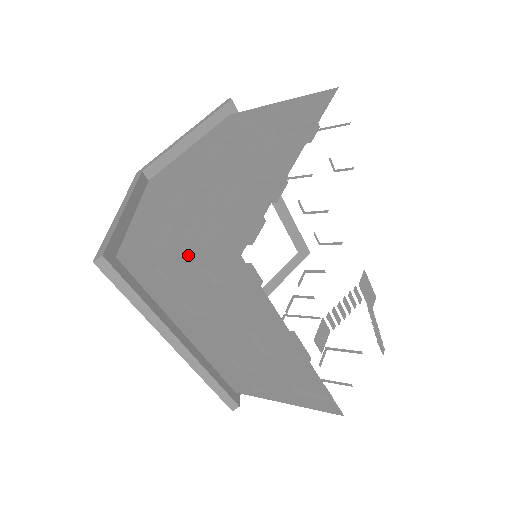
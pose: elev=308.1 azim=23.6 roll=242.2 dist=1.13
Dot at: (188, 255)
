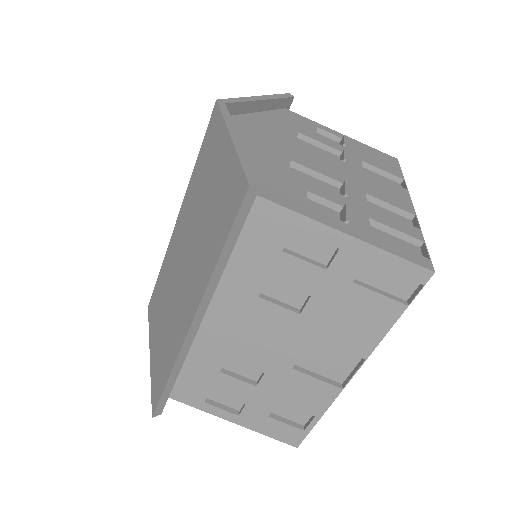
Dot at: (369, 242)
